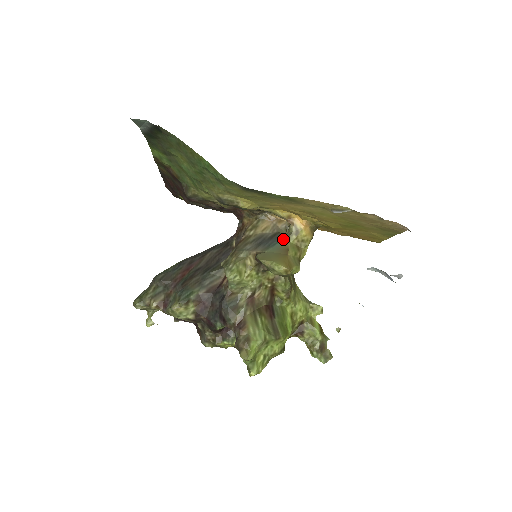
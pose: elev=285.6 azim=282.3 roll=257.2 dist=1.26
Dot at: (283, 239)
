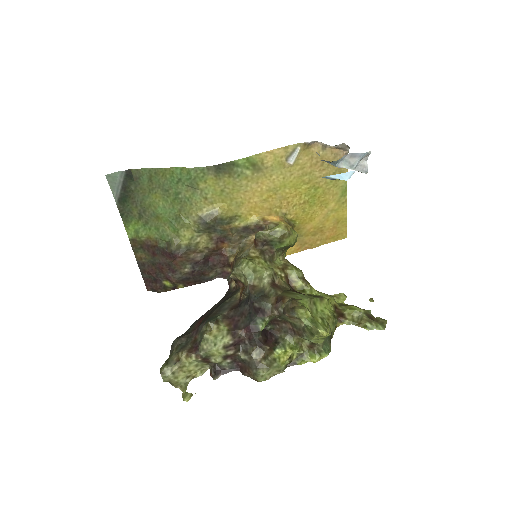
Dot at: occluded
